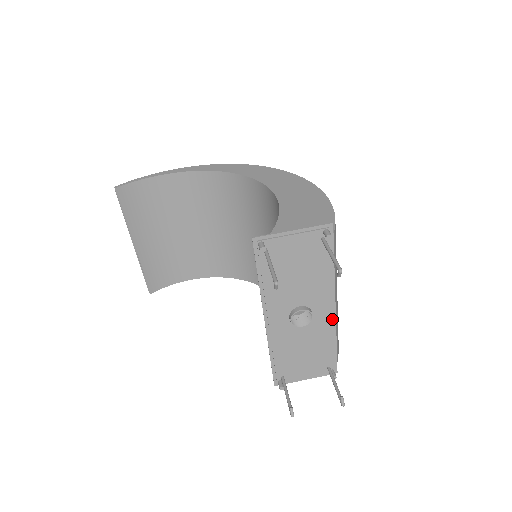
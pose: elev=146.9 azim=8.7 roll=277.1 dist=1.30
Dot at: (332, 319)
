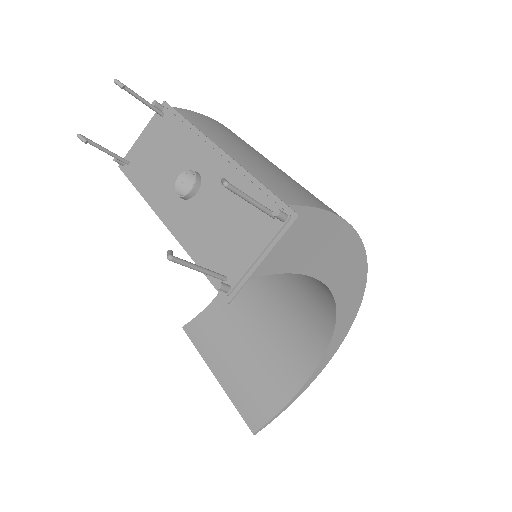
Dot at: (224, 160)
